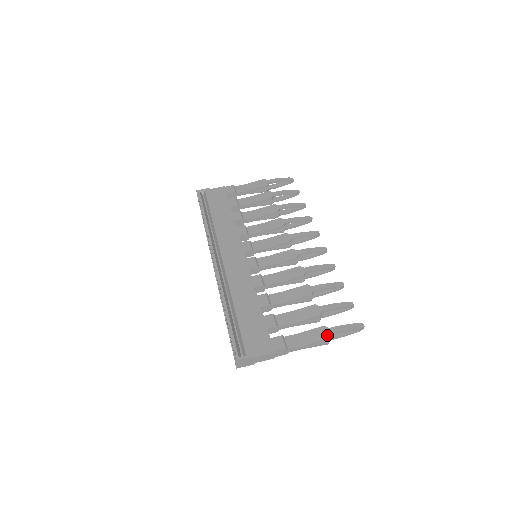
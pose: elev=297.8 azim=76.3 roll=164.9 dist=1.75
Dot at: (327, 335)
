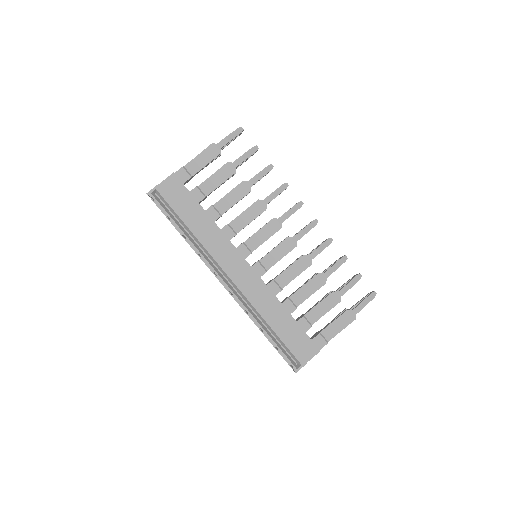
Dot at: (353, 317)
